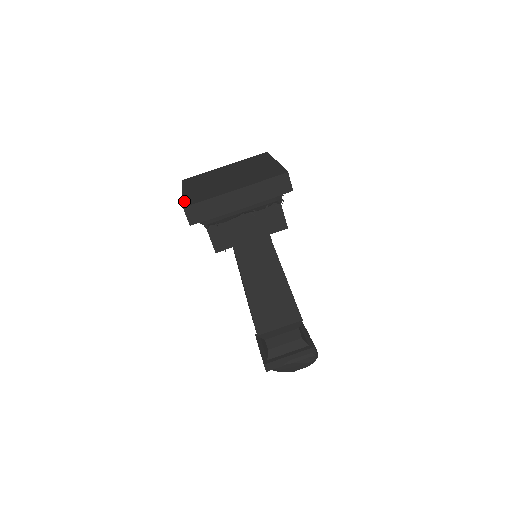
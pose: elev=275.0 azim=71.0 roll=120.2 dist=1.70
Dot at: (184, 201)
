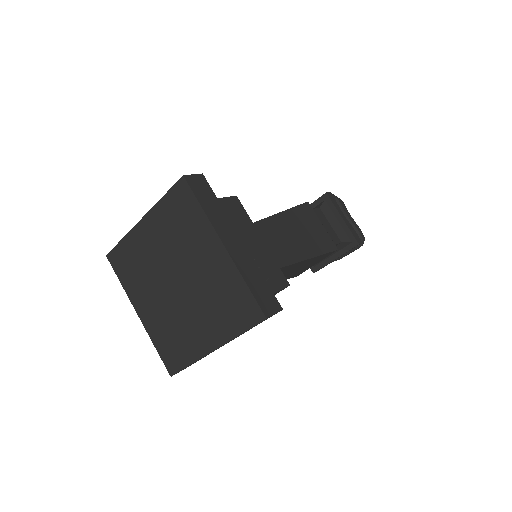
Dot at: (160, 354)
